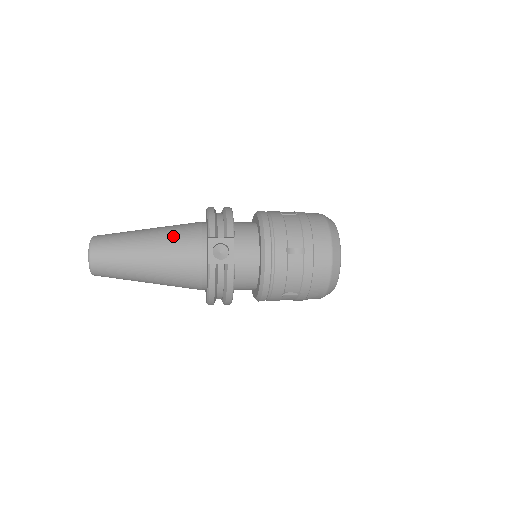
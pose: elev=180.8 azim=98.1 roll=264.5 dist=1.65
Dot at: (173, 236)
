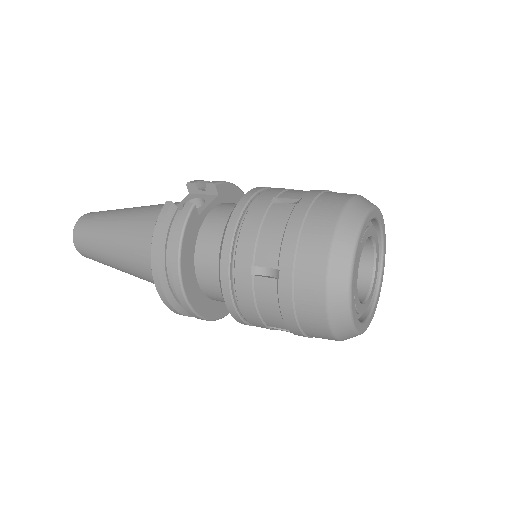
Dot at: occluded
